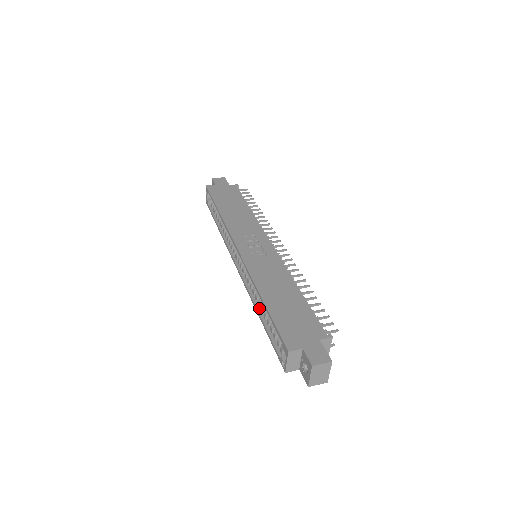
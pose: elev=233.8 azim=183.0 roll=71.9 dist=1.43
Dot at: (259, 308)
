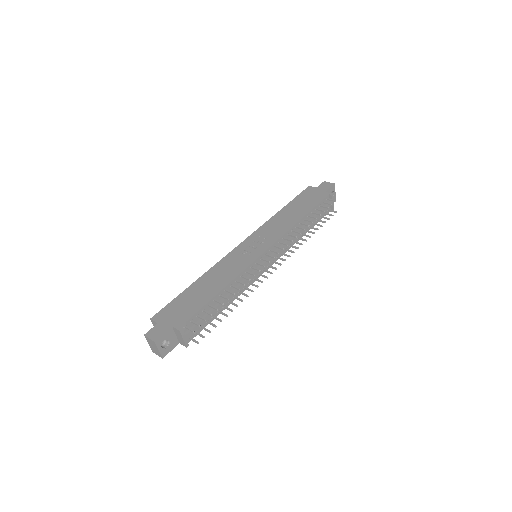
Dot at: occluded
